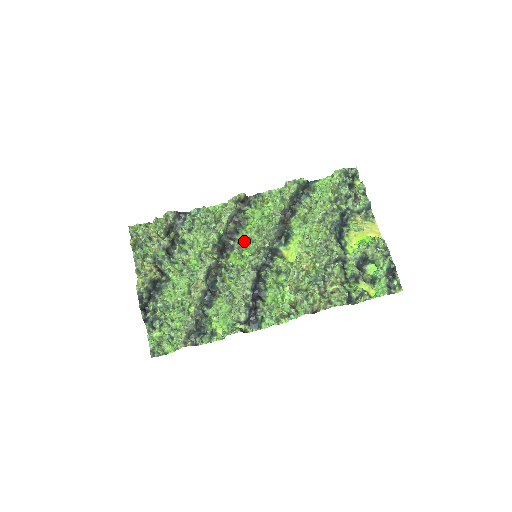
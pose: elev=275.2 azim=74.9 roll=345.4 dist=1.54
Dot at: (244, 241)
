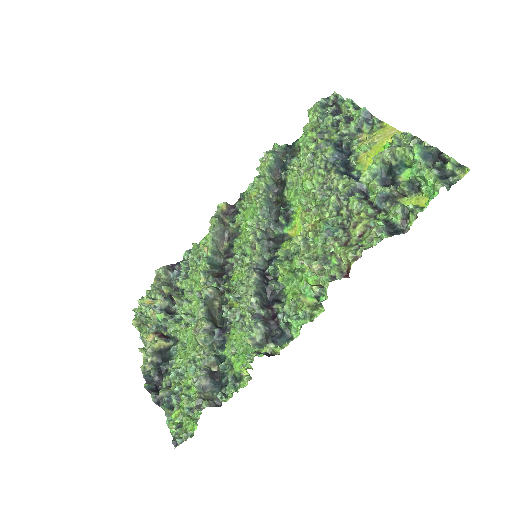
Dot at: (242, 250)
